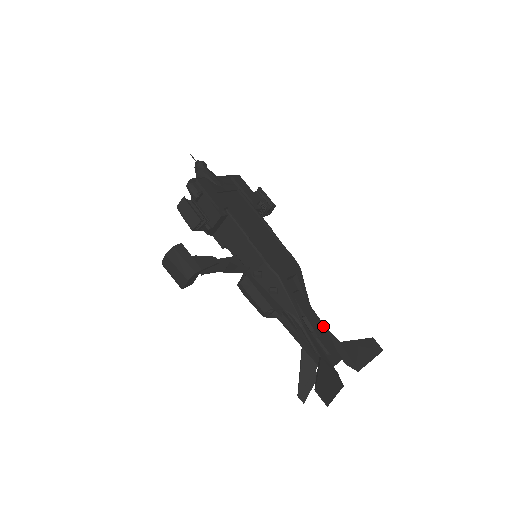
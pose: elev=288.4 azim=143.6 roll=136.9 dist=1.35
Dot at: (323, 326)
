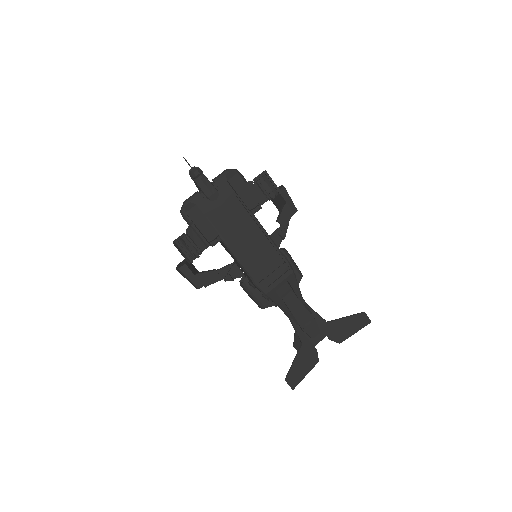
Dot at: (310, 317)
